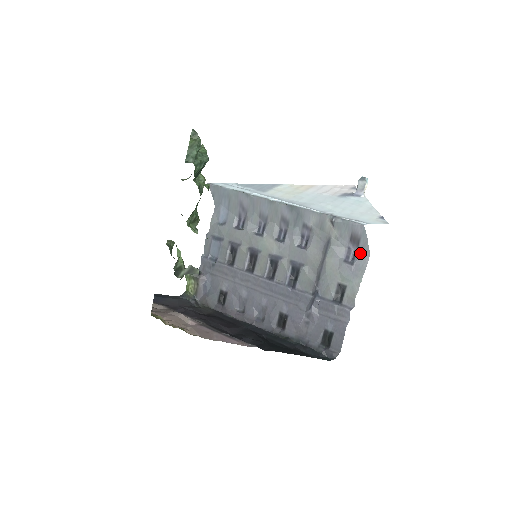
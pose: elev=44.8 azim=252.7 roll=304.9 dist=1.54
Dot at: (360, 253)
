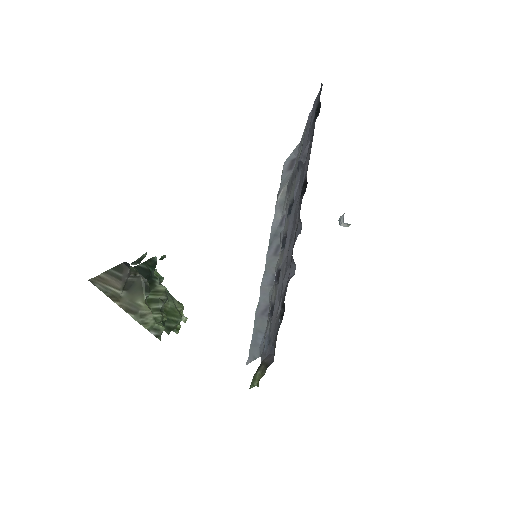
Dot at: occluded
